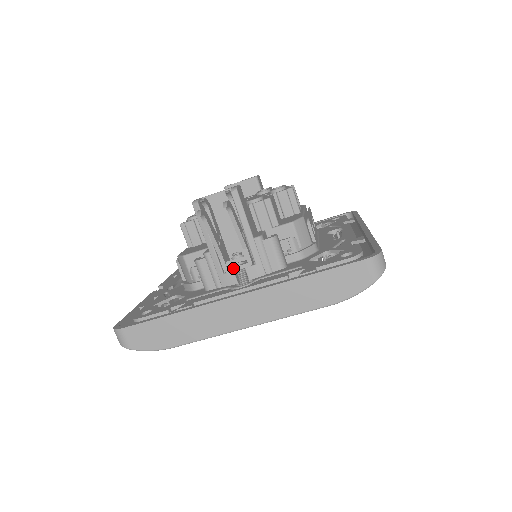
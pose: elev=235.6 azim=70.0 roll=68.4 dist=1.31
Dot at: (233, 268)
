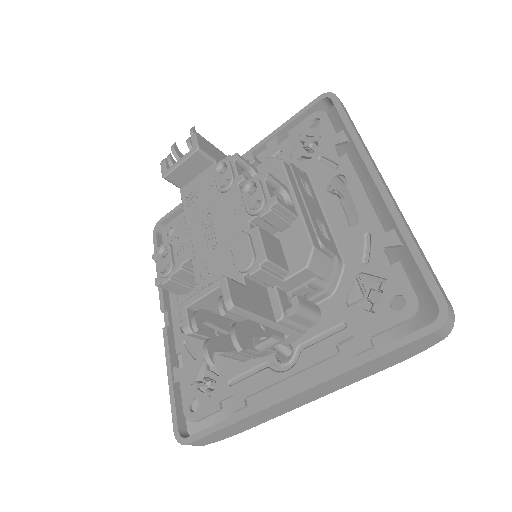
Dot at: (265, 349)
